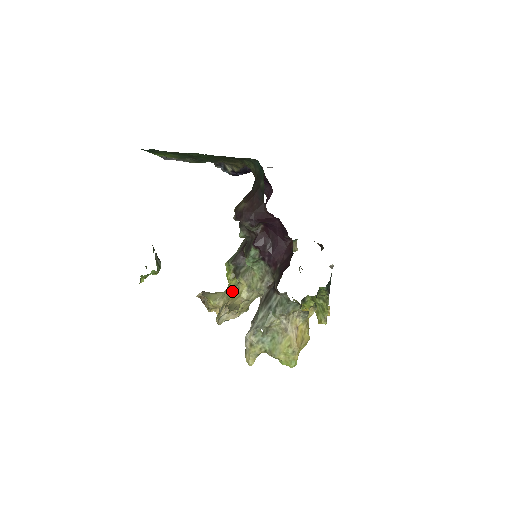
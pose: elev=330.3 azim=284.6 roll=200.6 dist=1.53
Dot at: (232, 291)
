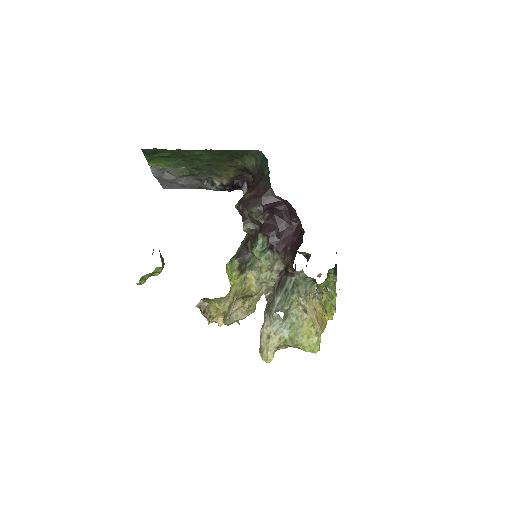
Dot at: (238, 289)
